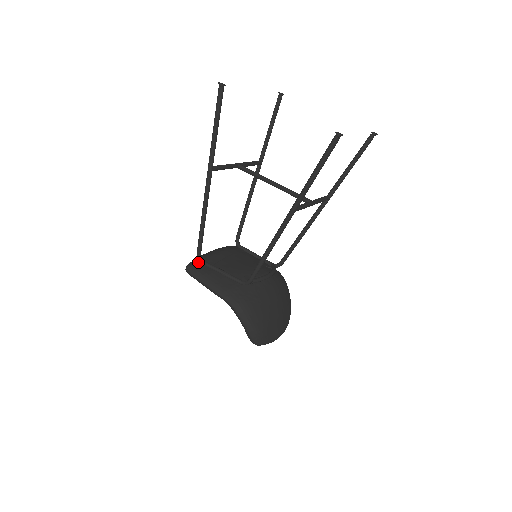
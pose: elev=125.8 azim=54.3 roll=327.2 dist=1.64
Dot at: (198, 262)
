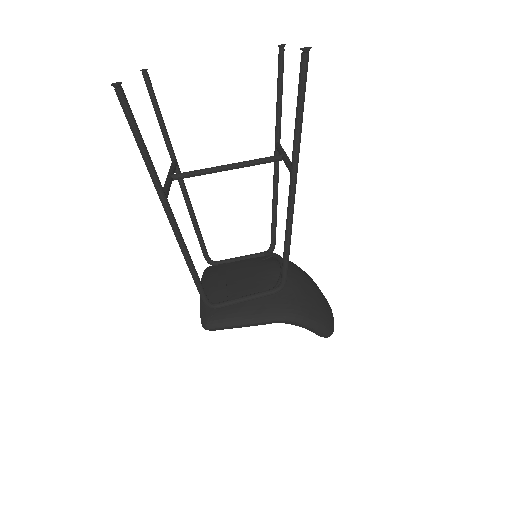
Dot at: (210, 310)
